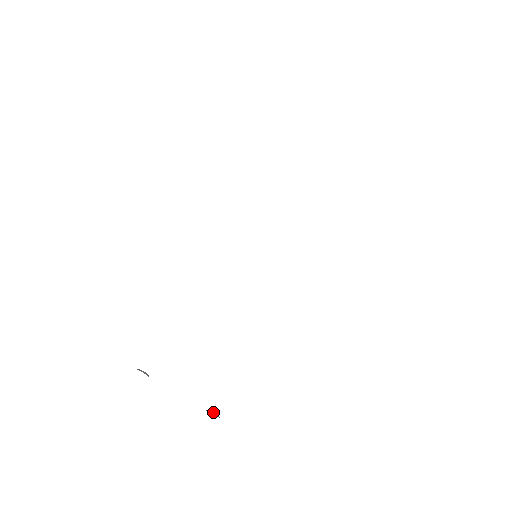
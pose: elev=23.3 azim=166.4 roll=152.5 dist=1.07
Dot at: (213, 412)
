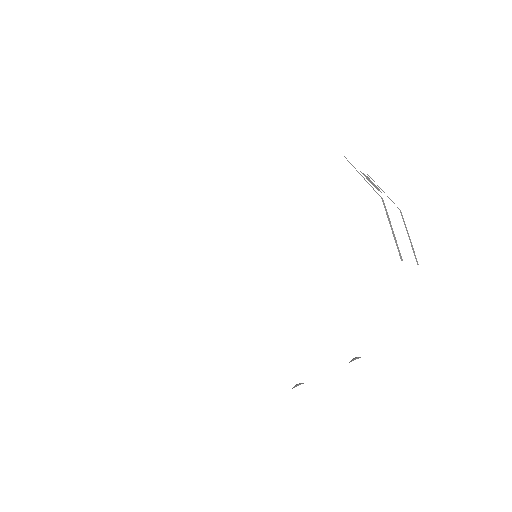
Dot at: (352, 360)
